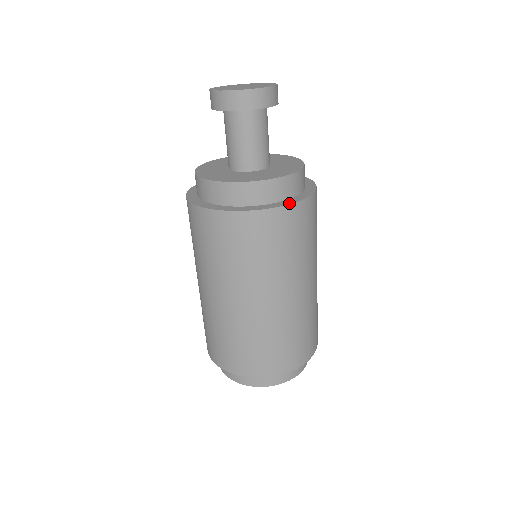
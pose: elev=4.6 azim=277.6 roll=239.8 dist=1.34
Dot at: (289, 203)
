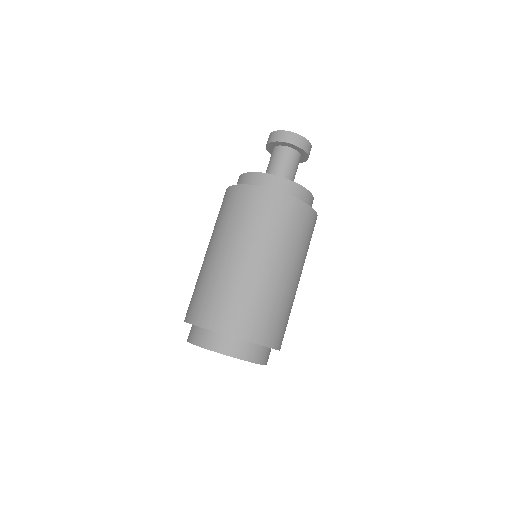
Dot at: (280, 192)
